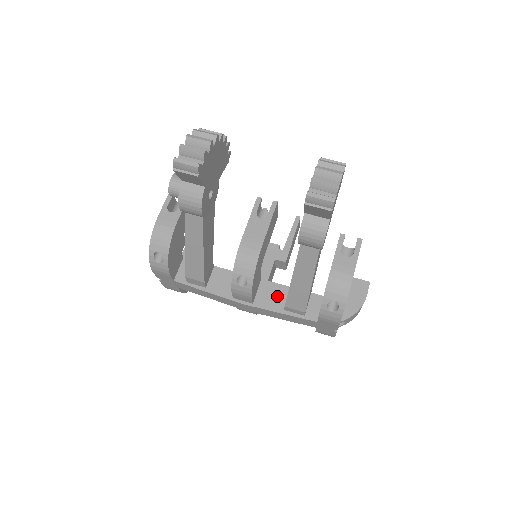
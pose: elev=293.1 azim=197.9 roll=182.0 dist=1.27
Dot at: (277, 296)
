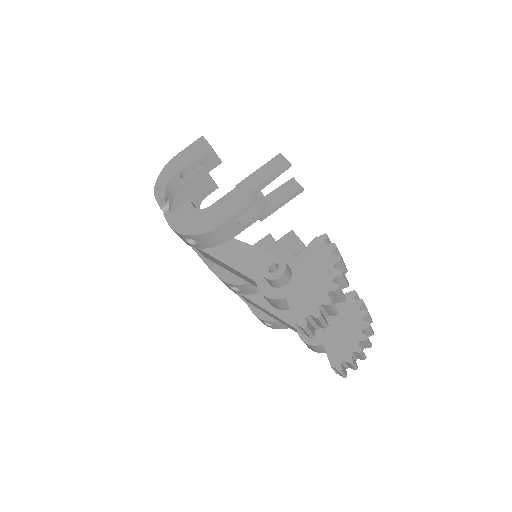
Dot at: occluded
